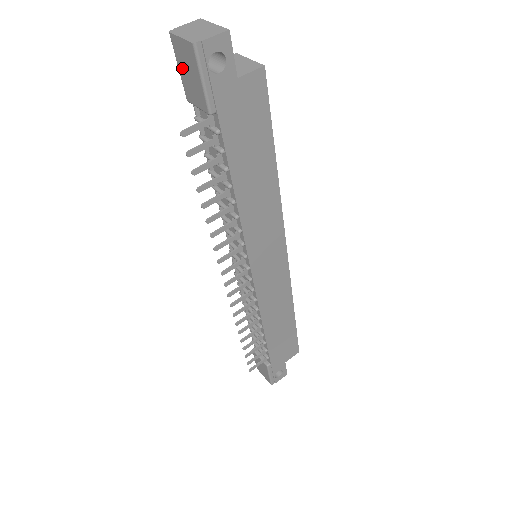
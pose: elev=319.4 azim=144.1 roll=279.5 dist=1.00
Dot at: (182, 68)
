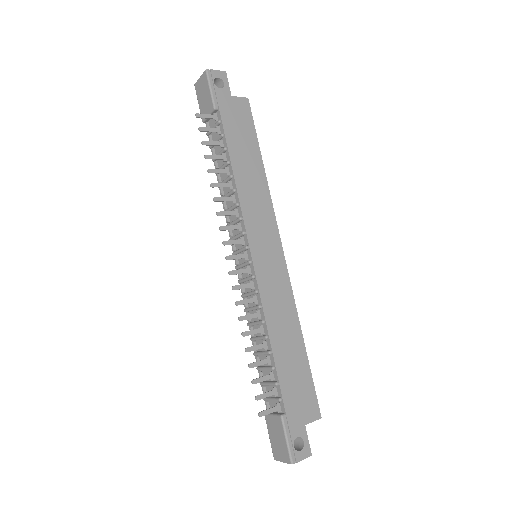
Dot at: (200, 99)
